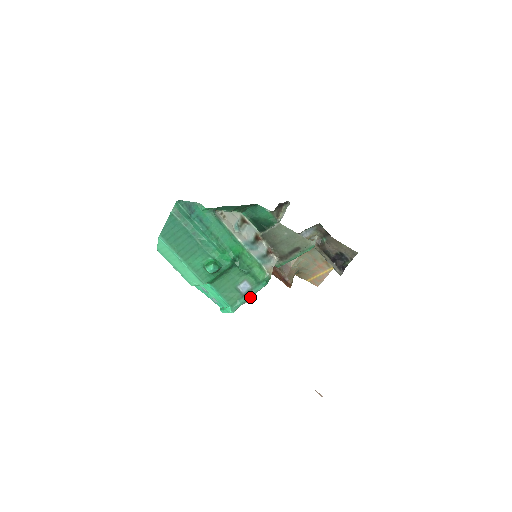
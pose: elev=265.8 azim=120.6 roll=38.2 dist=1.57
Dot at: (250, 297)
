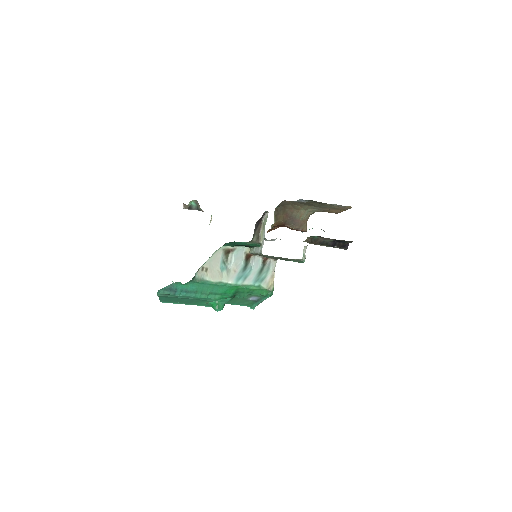
Dot at: (262, 301)
